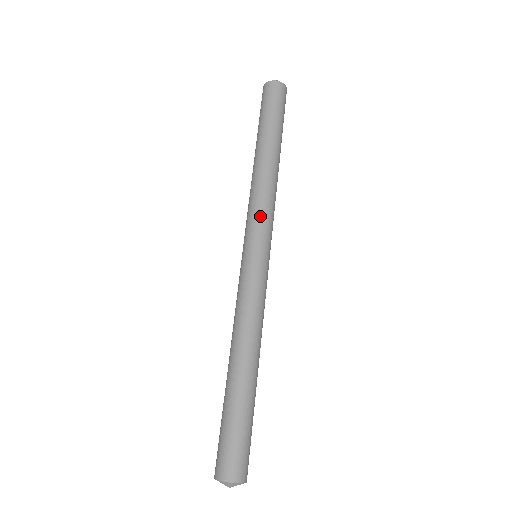
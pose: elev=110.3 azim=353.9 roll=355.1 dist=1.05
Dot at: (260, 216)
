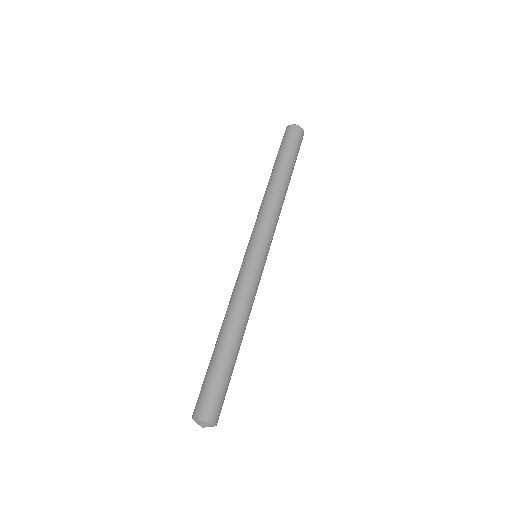
Dot at: (273, 230)
